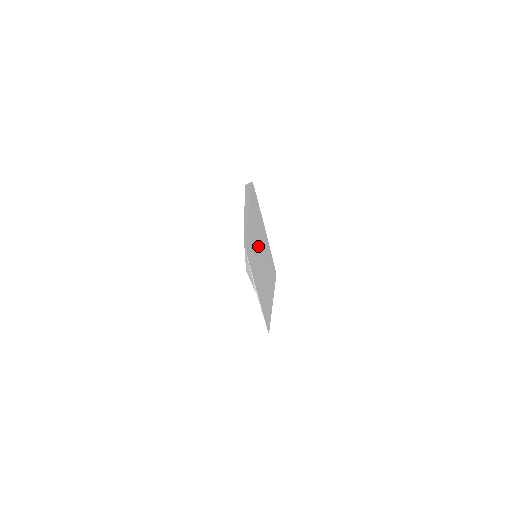
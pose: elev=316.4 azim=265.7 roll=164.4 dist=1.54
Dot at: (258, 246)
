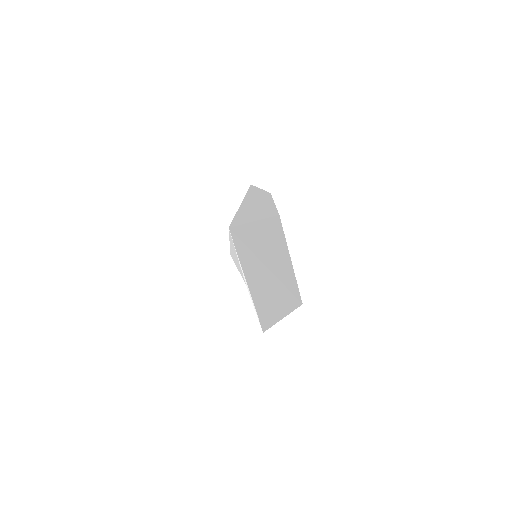
Dot at: (265, 253)
